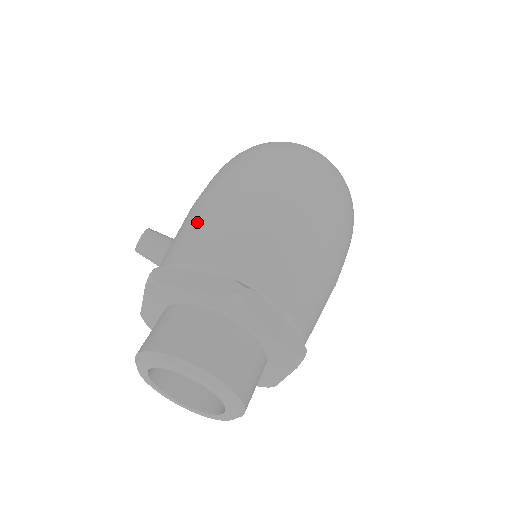
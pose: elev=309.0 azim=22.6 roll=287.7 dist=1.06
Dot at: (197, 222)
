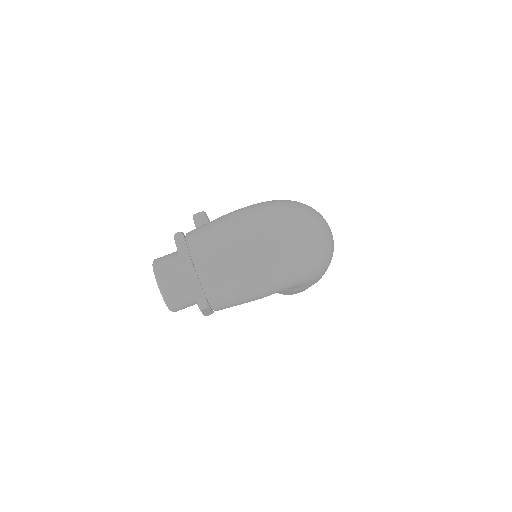
Dot at: (211, 224)
